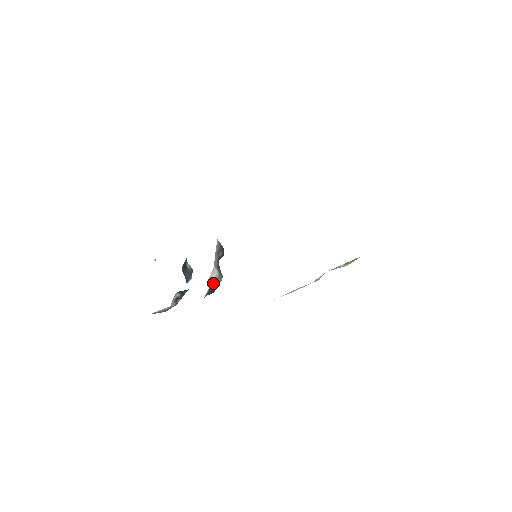
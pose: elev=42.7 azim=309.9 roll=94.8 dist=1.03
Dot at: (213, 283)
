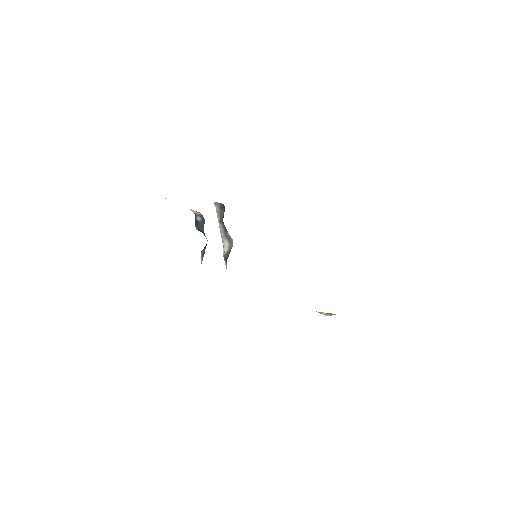
Dot at: (227, 253)
